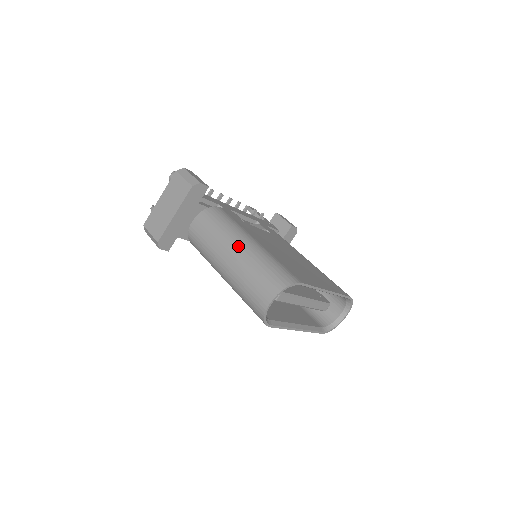
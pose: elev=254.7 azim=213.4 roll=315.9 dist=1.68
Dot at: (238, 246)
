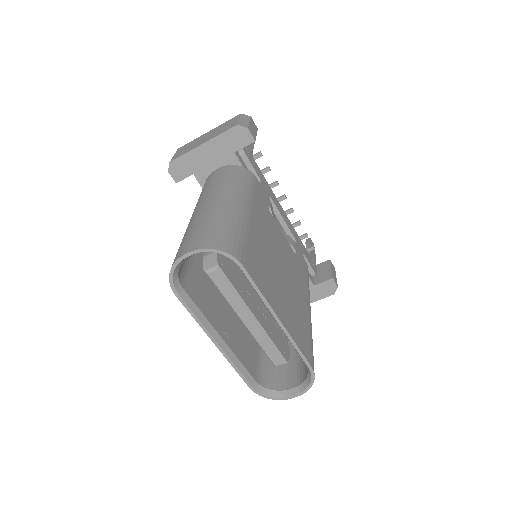
Dot at: (225, 199)
